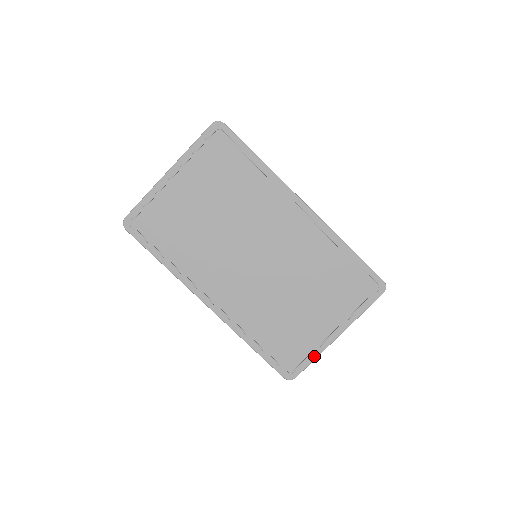
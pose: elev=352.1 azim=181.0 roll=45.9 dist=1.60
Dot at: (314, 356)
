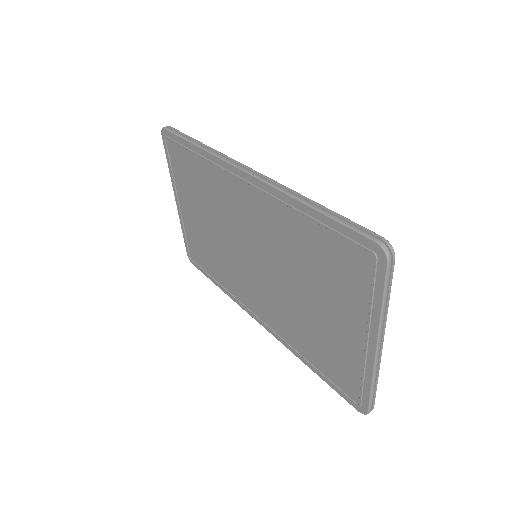
Dot at: (368, 381)
